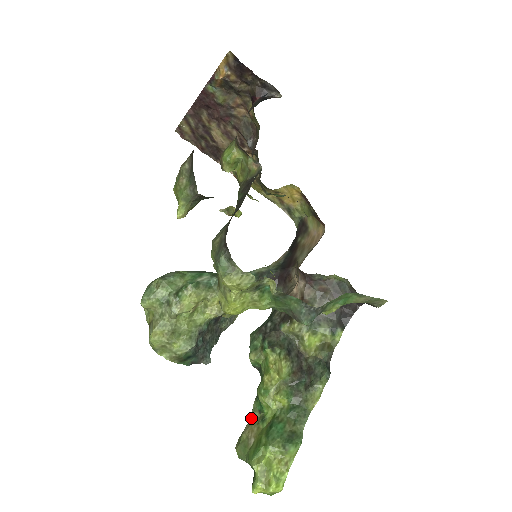
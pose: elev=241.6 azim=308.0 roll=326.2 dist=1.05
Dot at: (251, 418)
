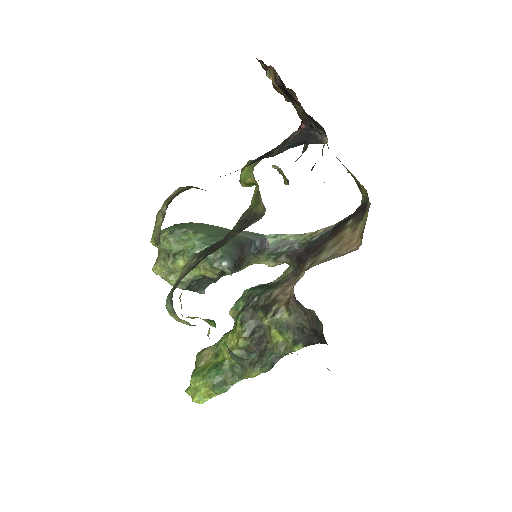
Dot at: (216, 344)
